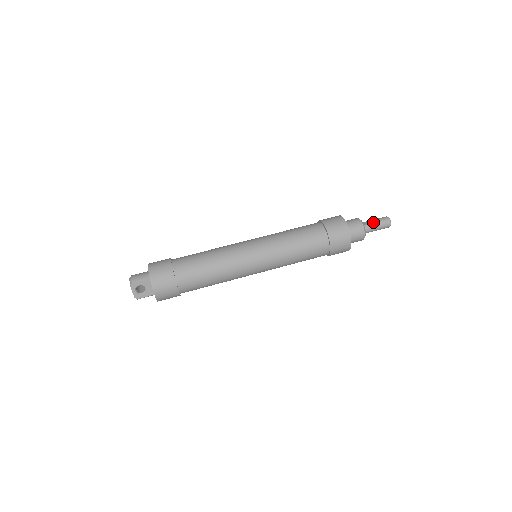
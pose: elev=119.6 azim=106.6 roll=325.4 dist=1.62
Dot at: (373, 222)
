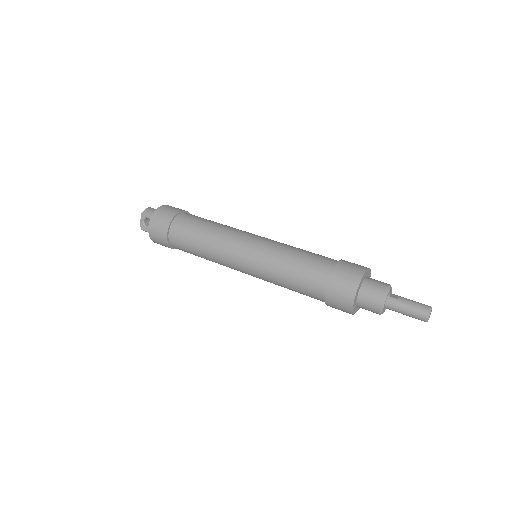
Dot at: (405, 301)
